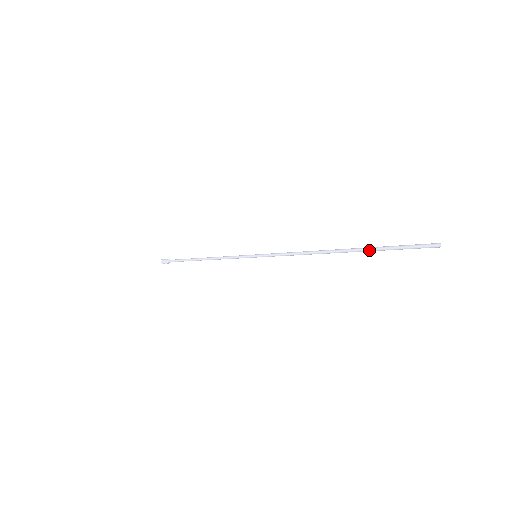
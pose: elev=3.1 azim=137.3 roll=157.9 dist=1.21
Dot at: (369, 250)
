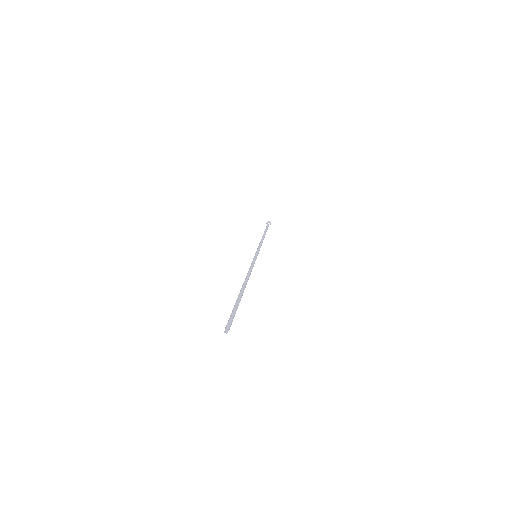
Dot at: (236, 301)
